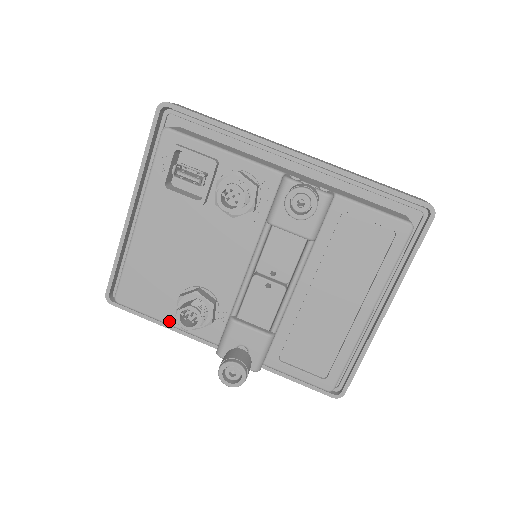
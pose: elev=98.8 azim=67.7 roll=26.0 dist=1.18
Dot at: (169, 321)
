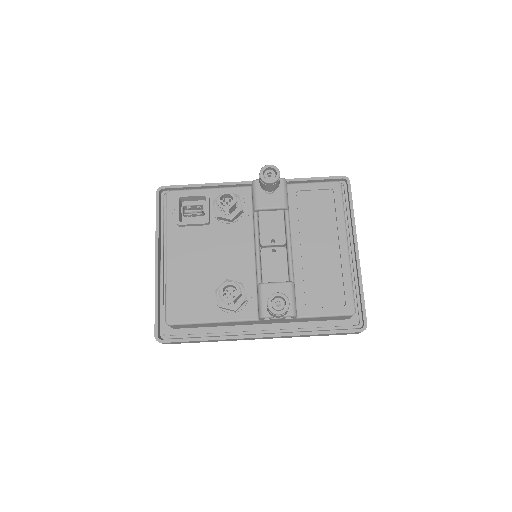
Dot at: (214, 319)
